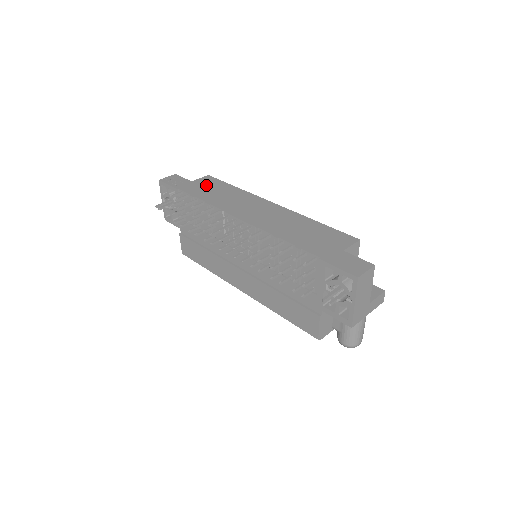
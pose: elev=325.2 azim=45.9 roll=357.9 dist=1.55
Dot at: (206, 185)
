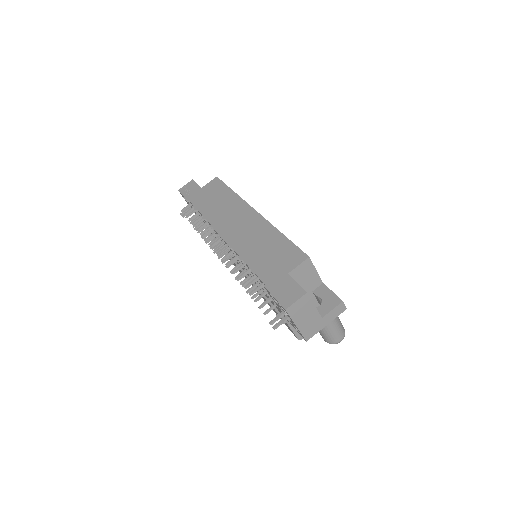
Dot at: (210, 192)
